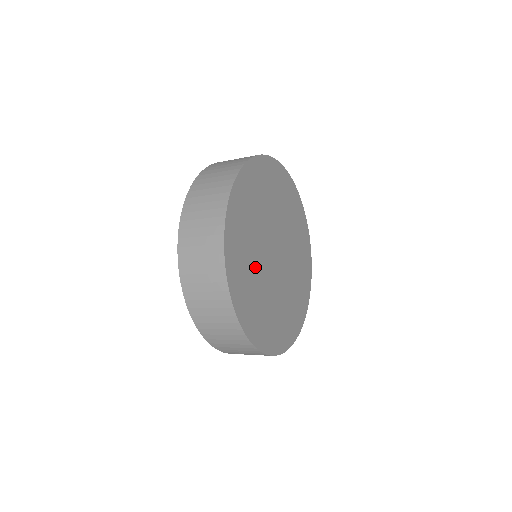
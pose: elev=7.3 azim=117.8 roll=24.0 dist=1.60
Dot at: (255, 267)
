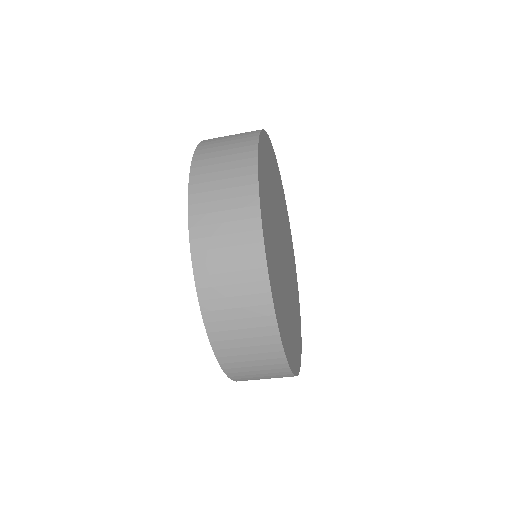
Dot at: (272, 216)
